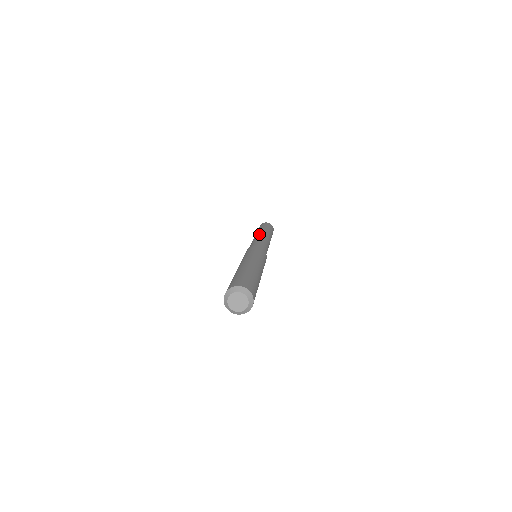
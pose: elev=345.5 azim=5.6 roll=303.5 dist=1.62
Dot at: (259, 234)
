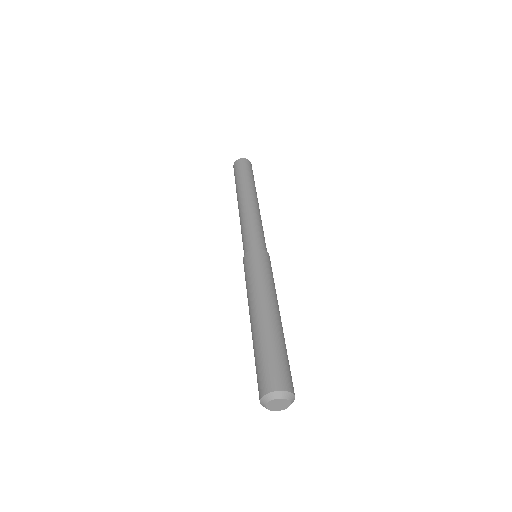
Dot at: (242, 204)
